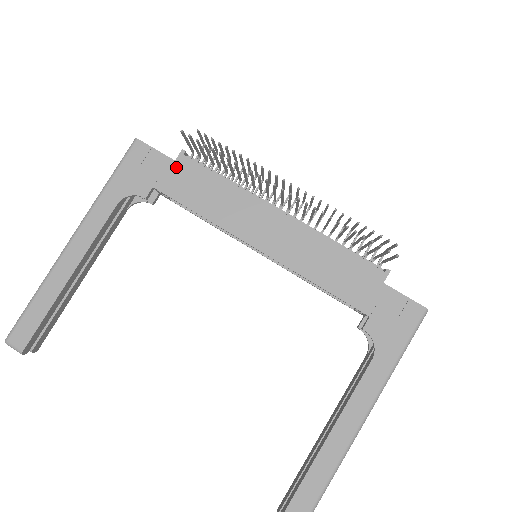
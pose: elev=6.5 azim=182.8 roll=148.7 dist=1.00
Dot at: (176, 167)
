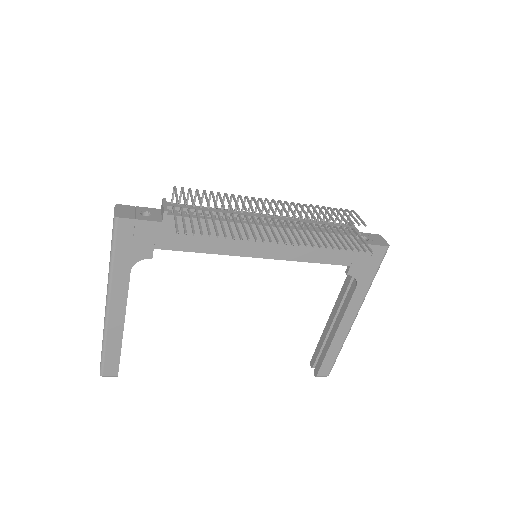
Dot at: (166, 227)
